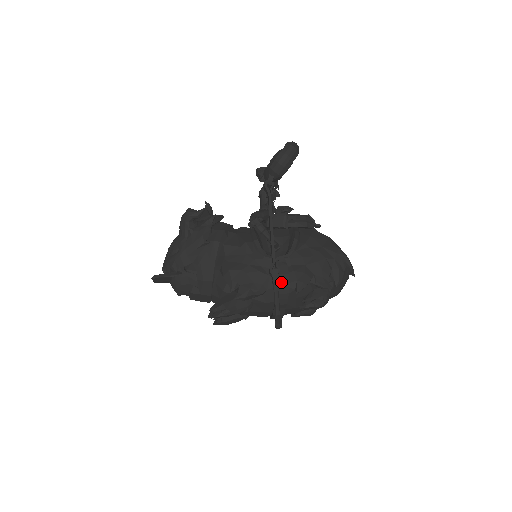
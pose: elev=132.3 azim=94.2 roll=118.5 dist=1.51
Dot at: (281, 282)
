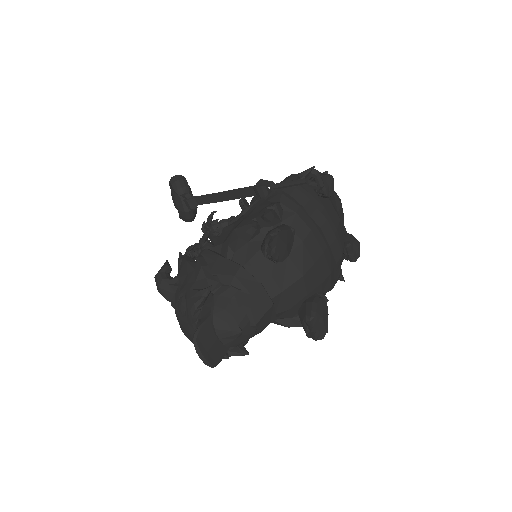
Dot at: (278, 189)
